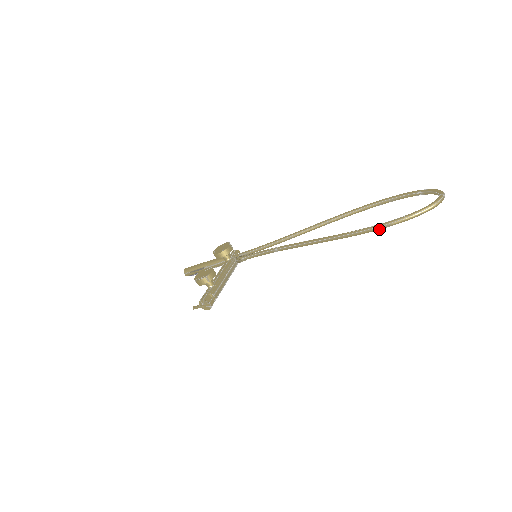
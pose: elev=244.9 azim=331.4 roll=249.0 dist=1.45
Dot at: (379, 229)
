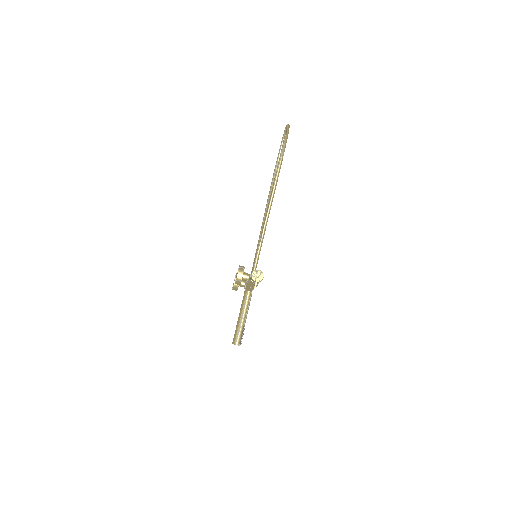
Dot at: (283, 155)
